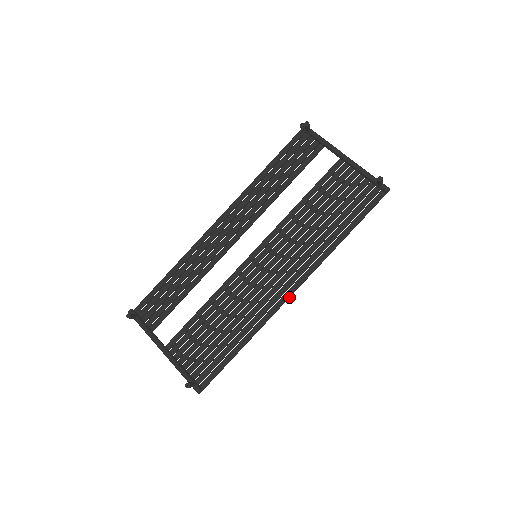
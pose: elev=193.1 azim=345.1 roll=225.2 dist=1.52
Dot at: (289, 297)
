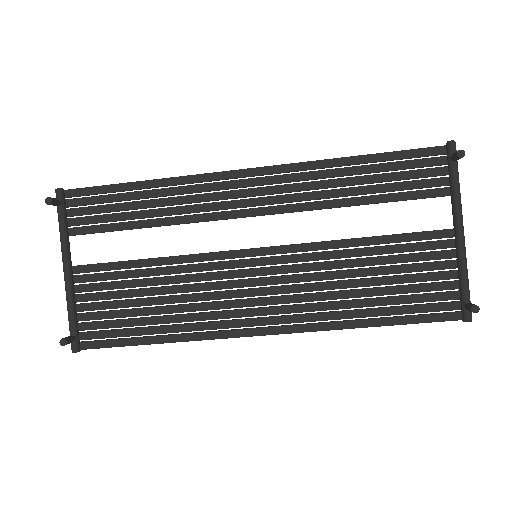
Dot at: occluded
